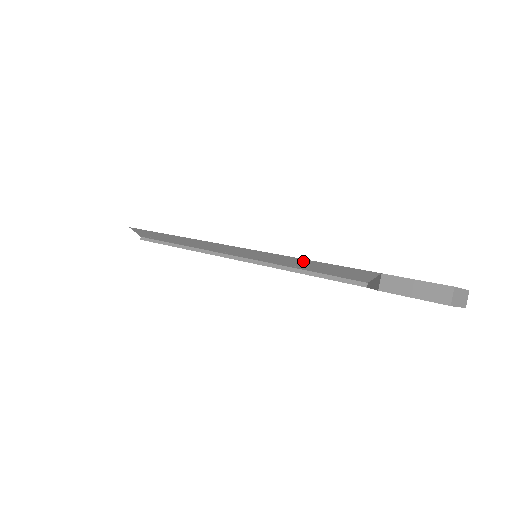
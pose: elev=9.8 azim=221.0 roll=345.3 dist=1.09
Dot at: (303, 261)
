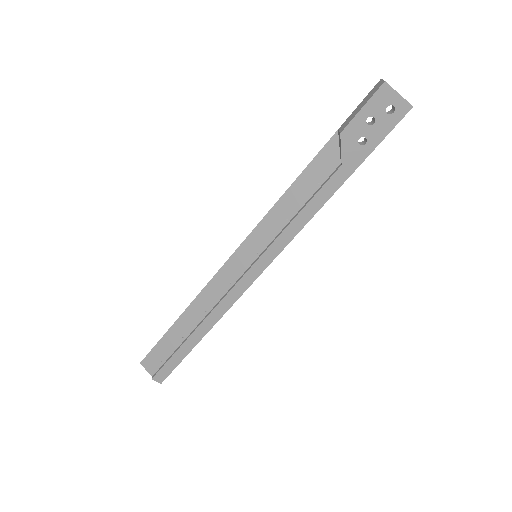
Dot at: (287, 197)
